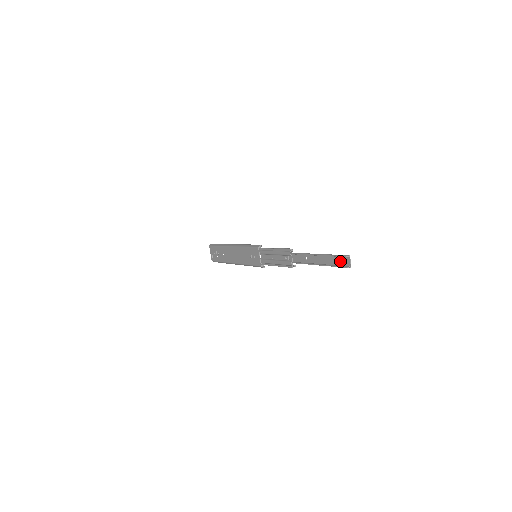
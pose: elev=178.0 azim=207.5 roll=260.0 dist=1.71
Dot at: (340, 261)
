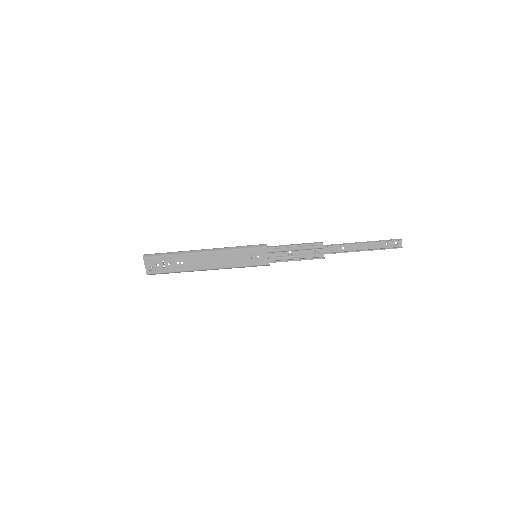
Dot at: (390, 244)
